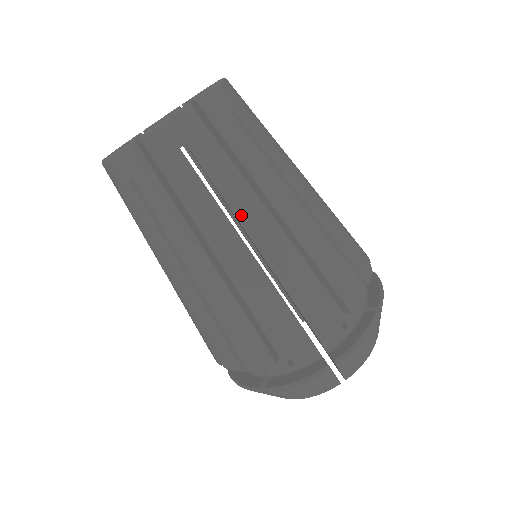
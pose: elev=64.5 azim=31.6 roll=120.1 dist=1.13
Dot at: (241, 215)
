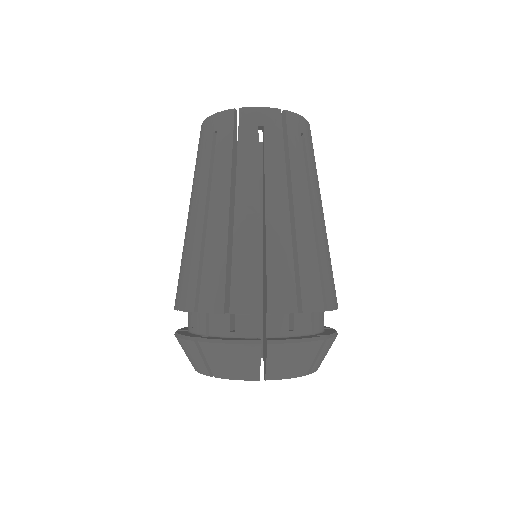
Dot at: (314, 194)
